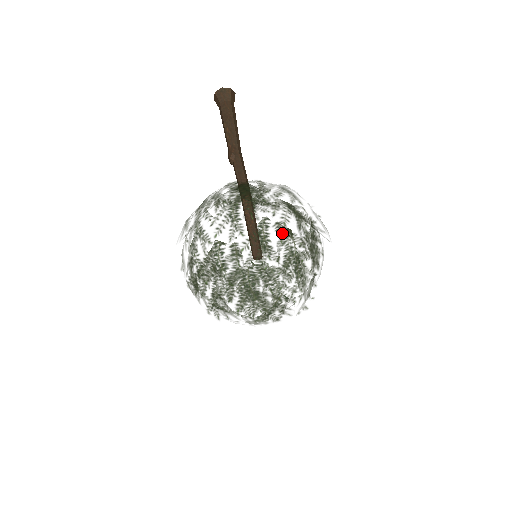
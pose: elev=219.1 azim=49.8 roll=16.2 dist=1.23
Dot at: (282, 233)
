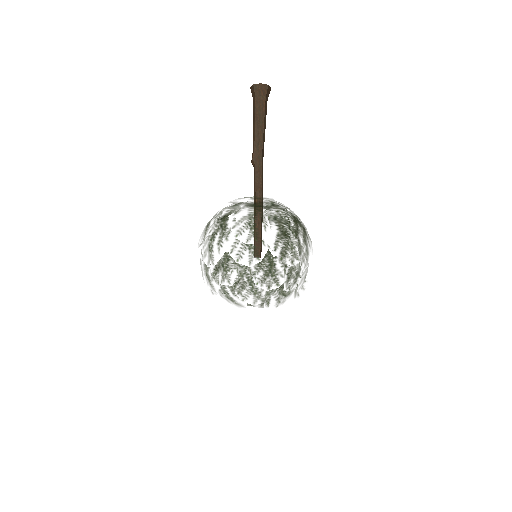
Dot at: (238, 265)
